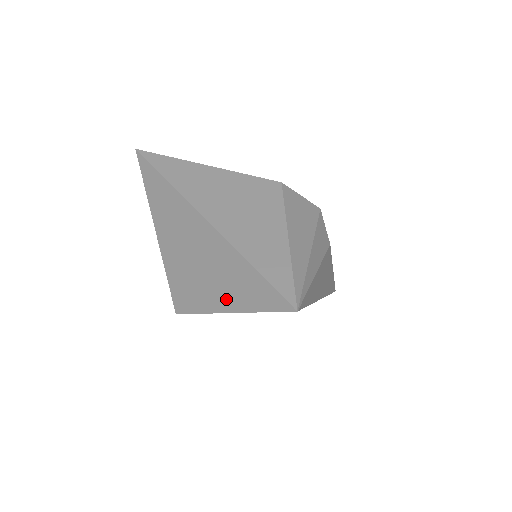
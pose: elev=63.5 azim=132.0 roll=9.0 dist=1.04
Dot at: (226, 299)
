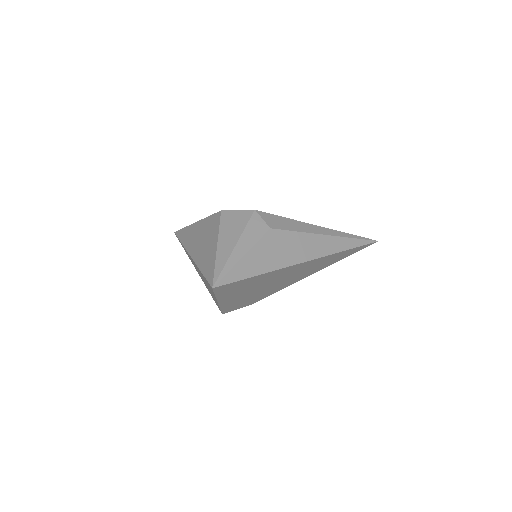
Dot at: (213, 295)
